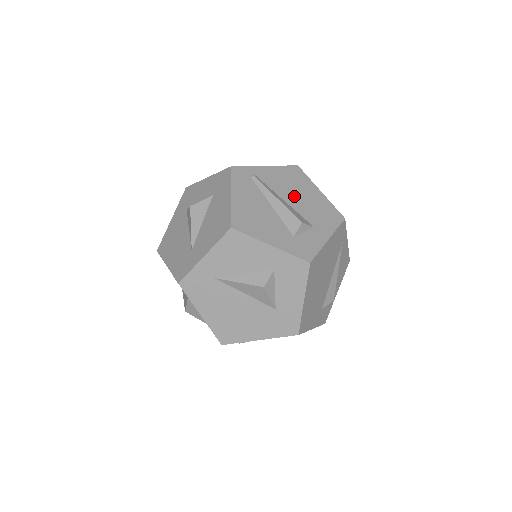
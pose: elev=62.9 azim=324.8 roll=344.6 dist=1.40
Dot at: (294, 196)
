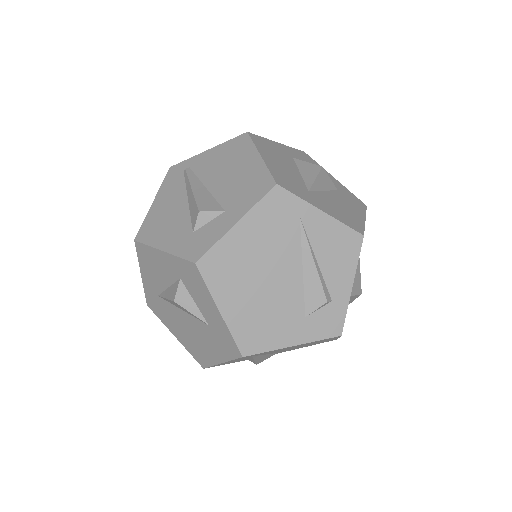
Dot at: (221, 177)
